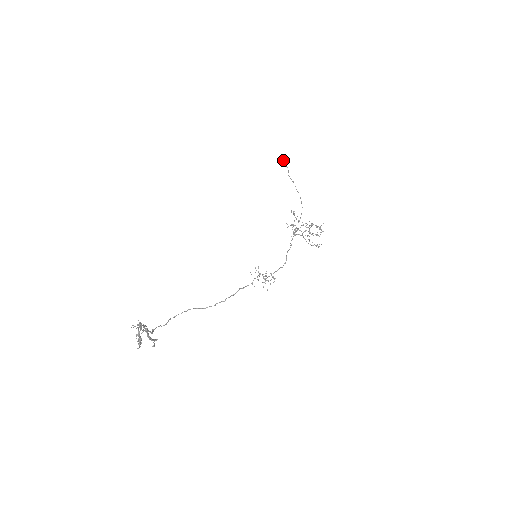
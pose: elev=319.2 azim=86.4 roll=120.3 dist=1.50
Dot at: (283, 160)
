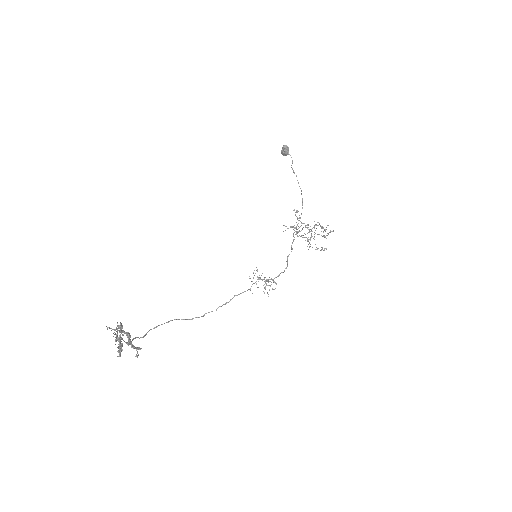
Dot at: (288, 148)
